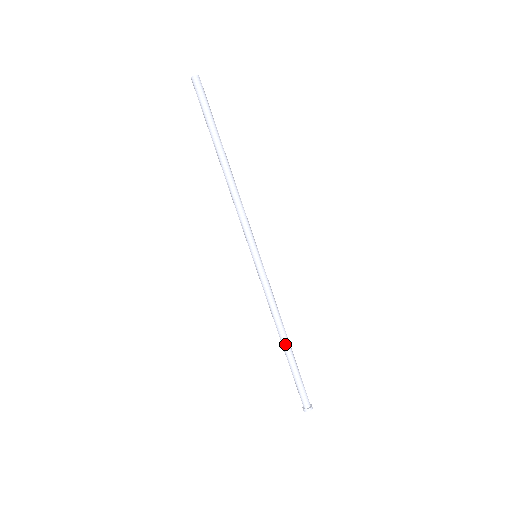
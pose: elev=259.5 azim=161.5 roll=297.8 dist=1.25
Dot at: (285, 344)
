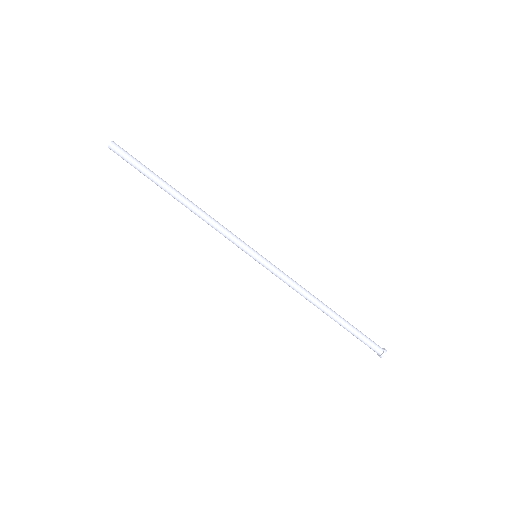
Dot at: (327, 313)
